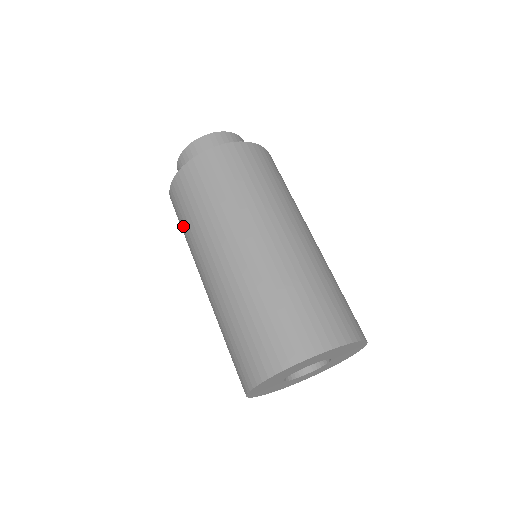
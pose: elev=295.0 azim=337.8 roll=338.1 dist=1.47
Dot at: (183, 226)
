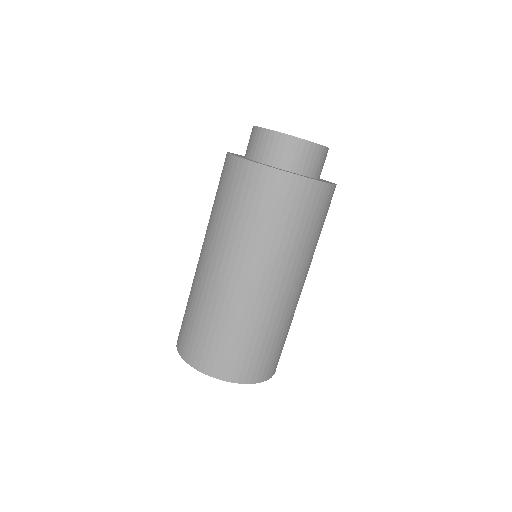
Dot at: (232, 206)
